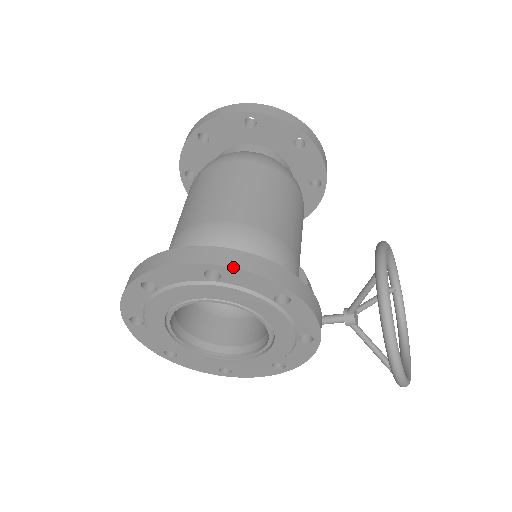
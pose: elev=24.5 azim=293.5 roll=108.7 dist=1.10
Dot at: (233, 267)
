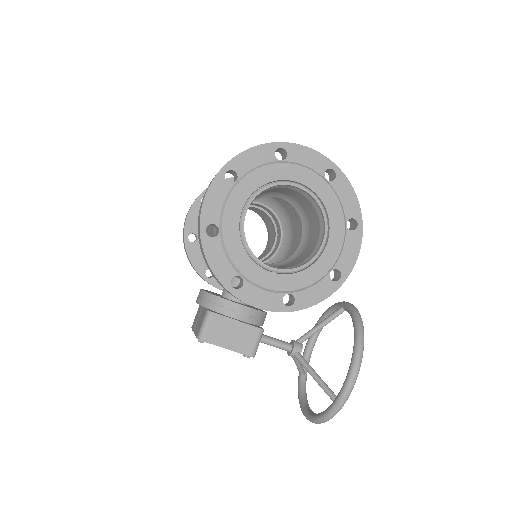
Dot at: (347, 178)
